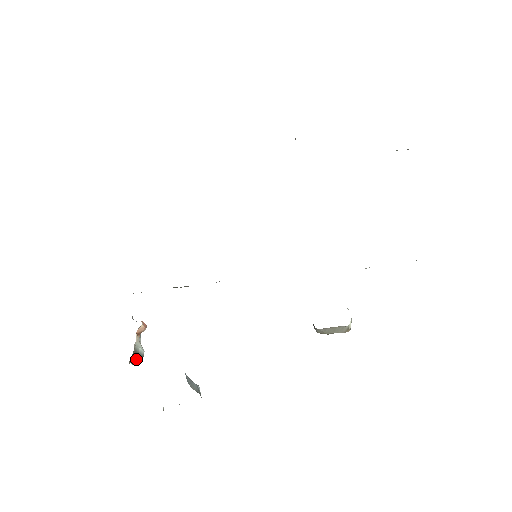
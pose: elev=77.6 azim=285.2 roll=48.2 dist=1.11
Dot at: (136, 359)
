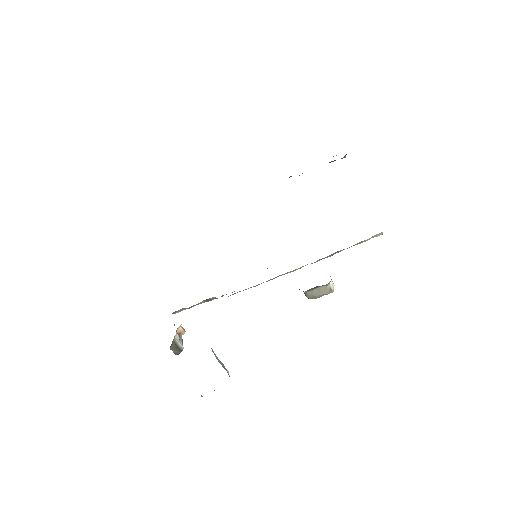
Dot at: (176, 349)
